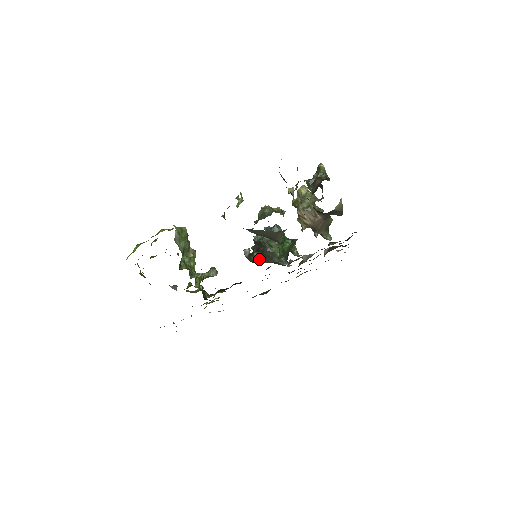
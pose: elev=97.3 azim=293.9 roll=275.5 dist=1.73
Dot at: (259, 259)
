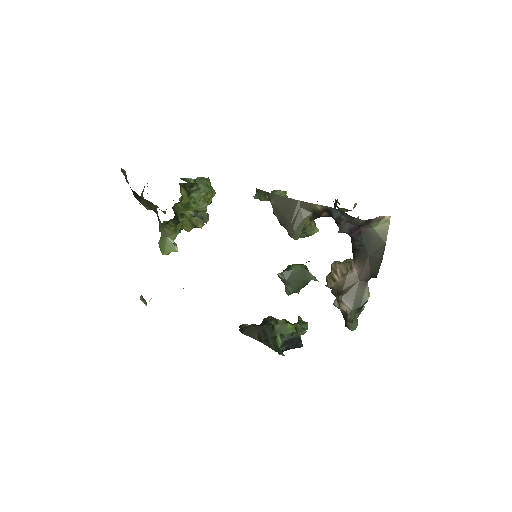
Dot at: (252, 331)
